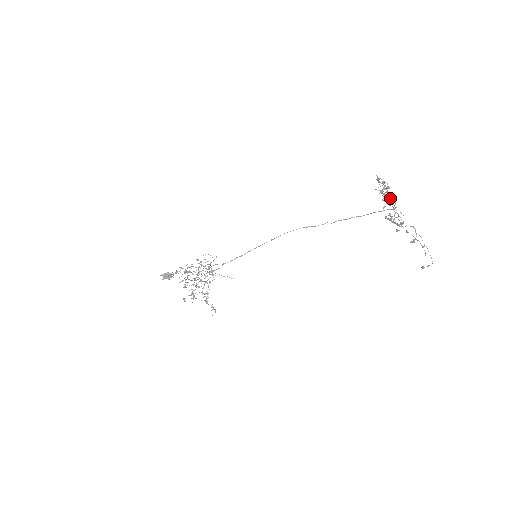
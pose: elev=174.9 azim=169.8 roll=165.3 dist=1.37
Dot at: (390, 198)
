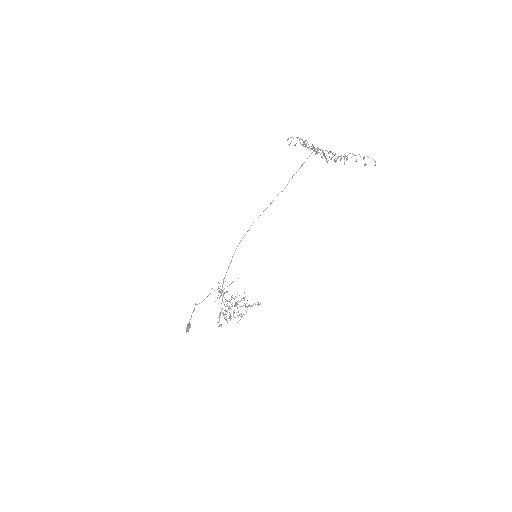
Dot at: occluded
